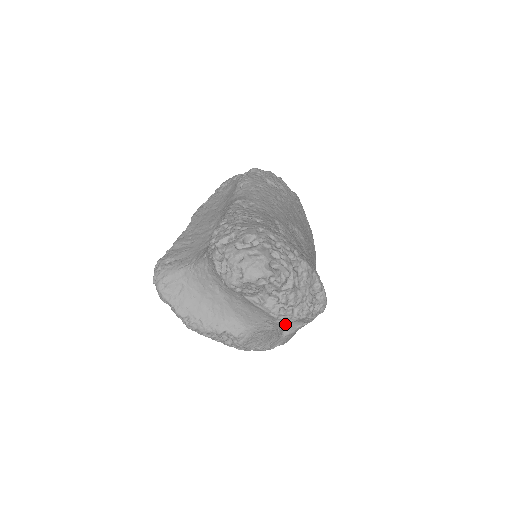
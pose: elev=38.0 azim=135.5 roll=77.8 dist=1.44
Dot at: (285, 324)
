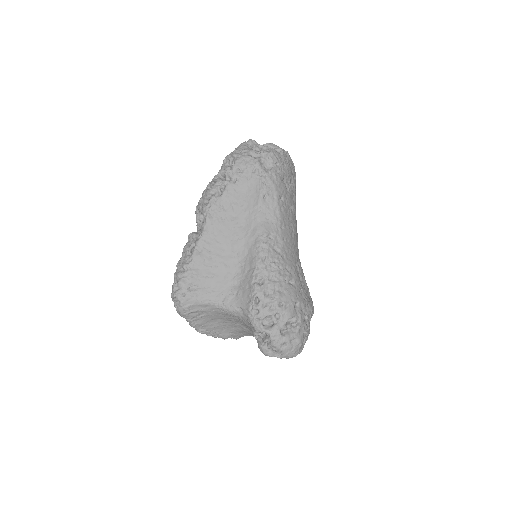
Dot at: occluded
